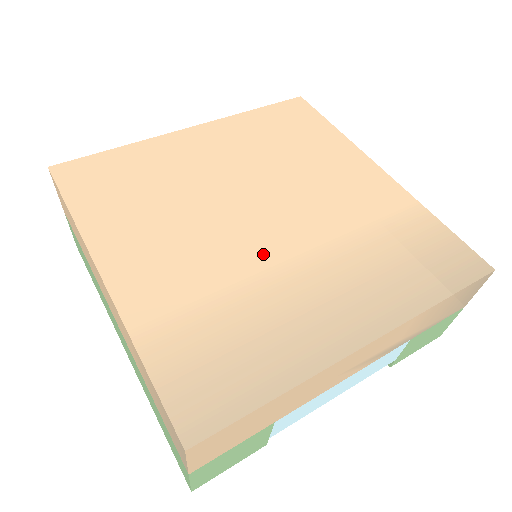
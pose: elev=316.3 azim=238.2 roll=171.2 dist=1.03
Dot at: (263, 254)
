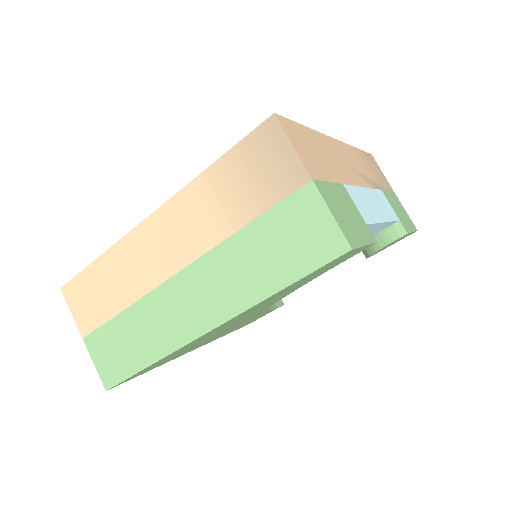
Dot at: occluded
